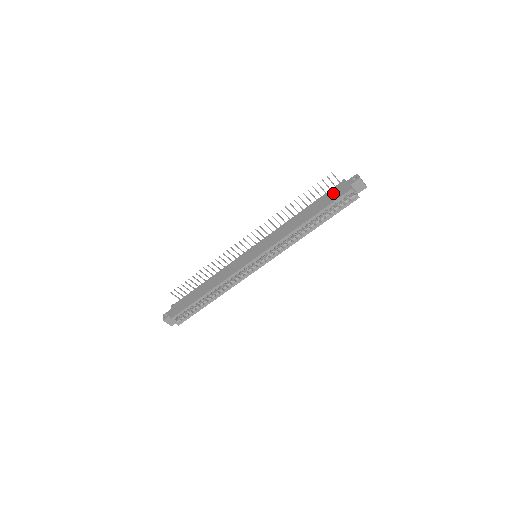
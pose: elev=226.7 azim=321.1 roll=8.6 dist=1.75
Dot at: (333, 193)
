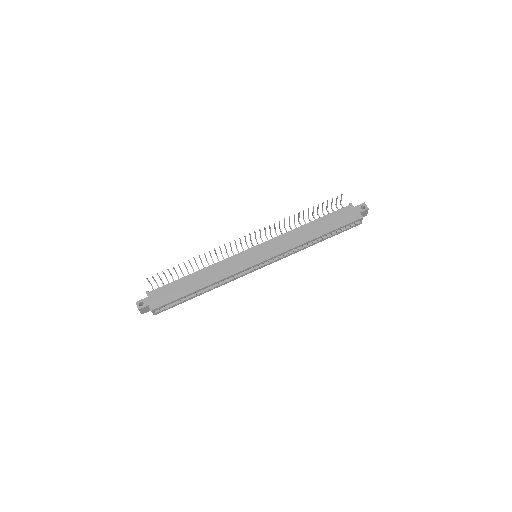
Dot at: (343, 215)
